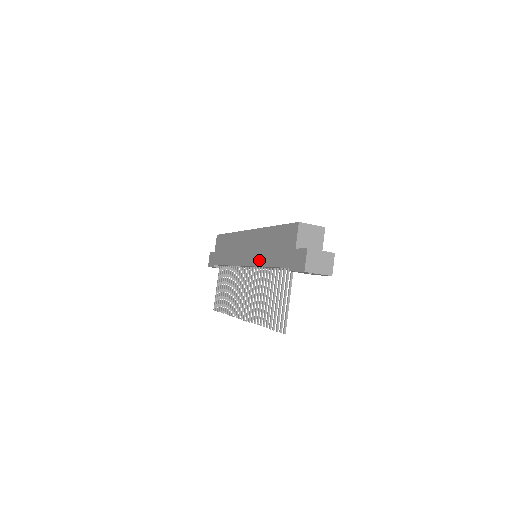
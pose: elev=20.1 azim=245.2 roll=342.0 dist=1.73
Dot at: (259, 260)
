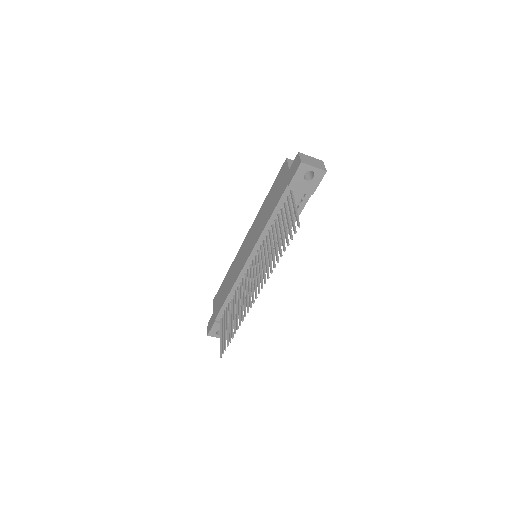
Dot at: (260, 231)
